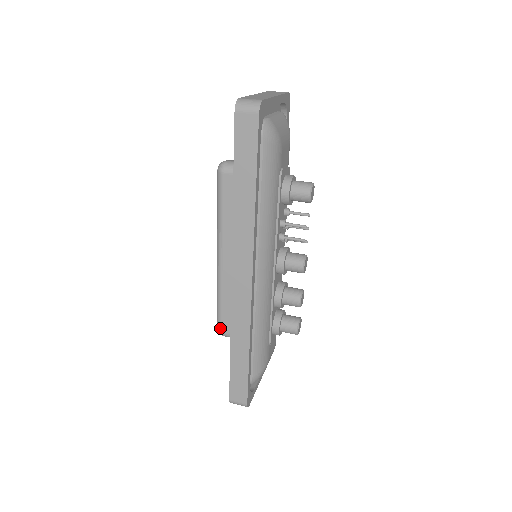
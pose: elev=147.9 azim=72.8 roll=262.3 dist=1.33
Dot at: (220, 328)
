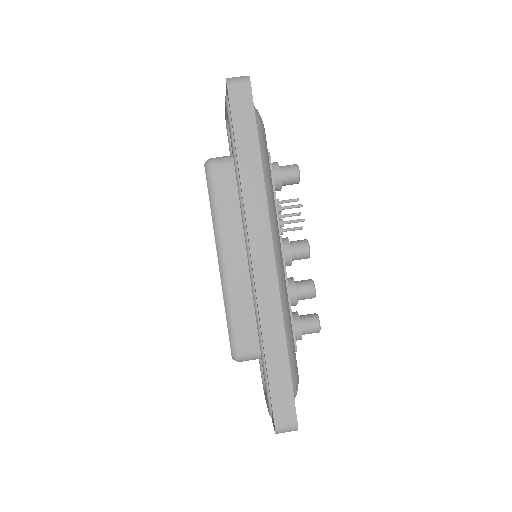
Dot at: (236, 349)
